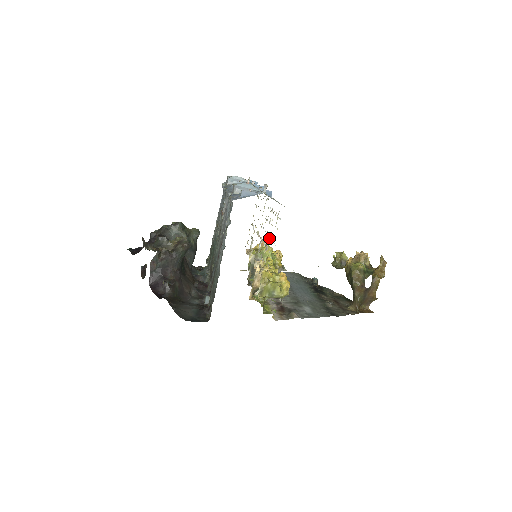
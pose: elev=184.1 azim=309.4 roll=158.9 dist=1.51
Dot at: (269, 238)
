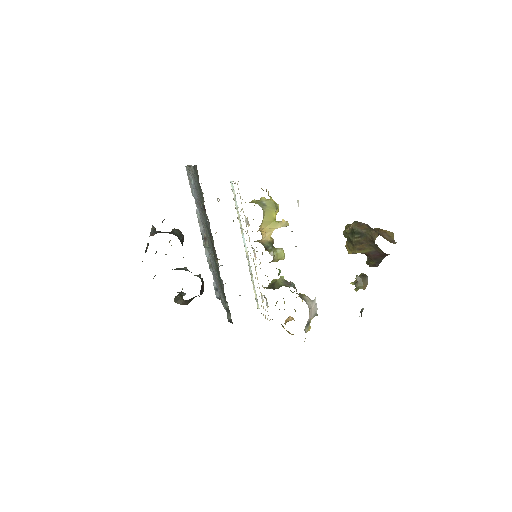
Dot at: occluded
